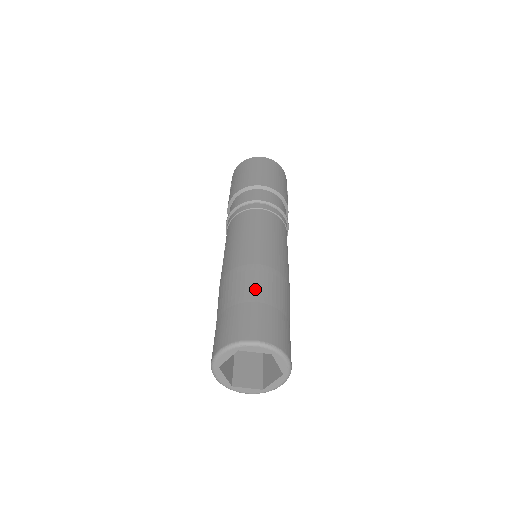
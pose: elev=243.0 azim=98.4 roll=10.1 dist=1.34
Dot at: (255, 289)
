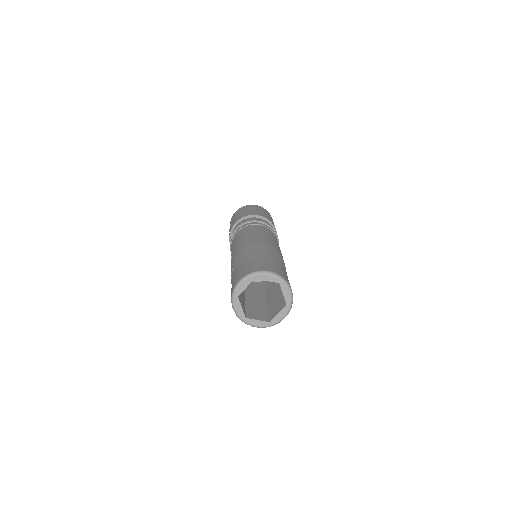
Dot at: (263, 253)
